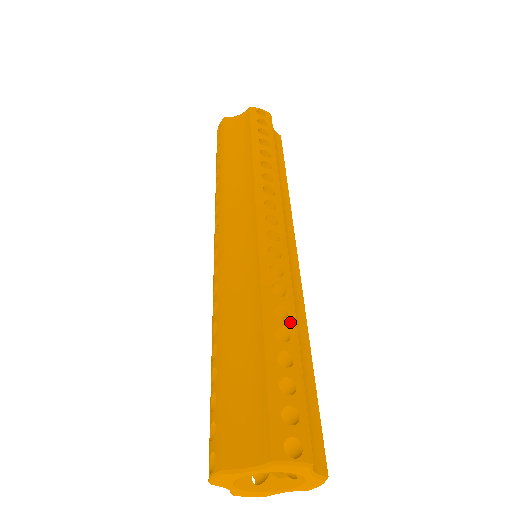
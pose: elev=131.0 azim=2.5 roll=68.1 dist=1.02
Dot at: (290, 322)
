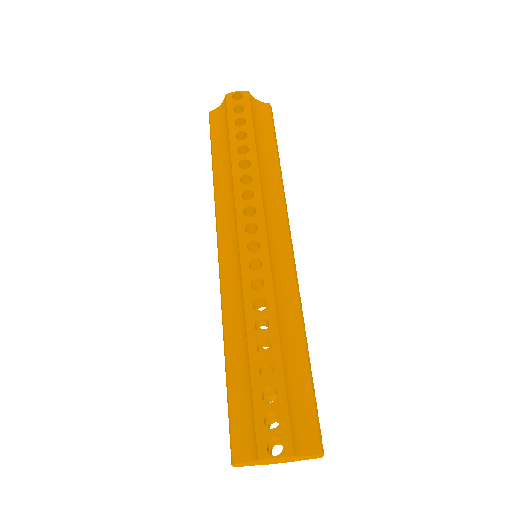
Dot at: (271, 333)
